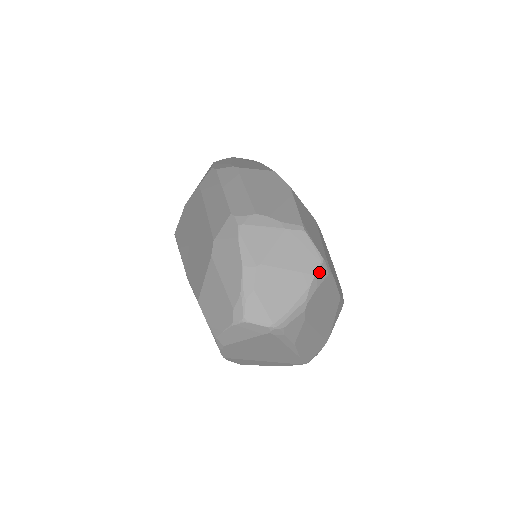
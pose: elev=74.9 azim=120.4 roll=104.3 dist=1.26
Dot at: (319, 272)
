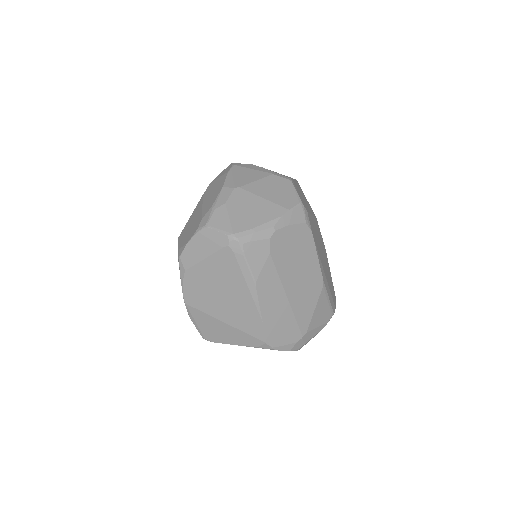
Dot at: (294, 211)
